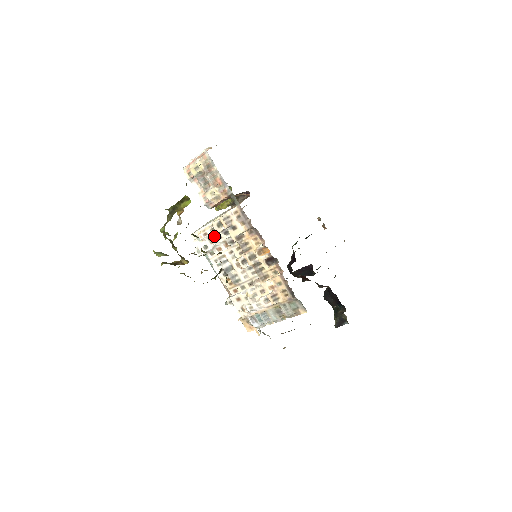
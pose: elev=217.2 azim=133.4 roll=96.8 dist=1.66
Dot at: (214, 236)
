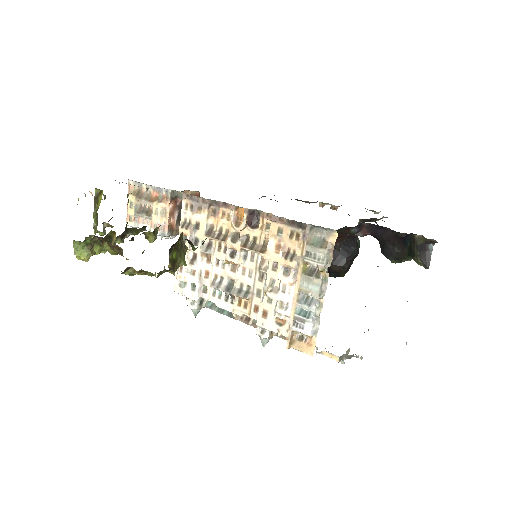
Dot at: (189, 260)
